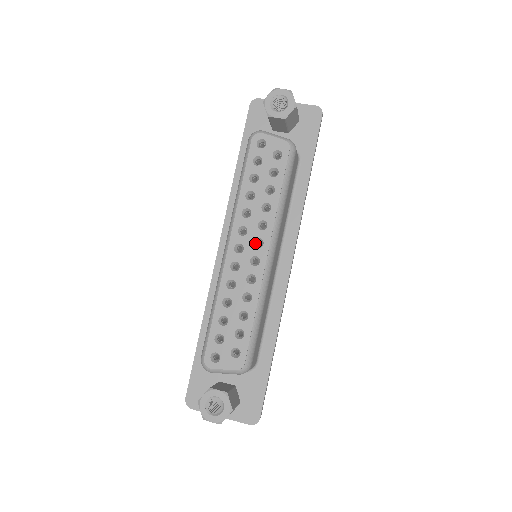
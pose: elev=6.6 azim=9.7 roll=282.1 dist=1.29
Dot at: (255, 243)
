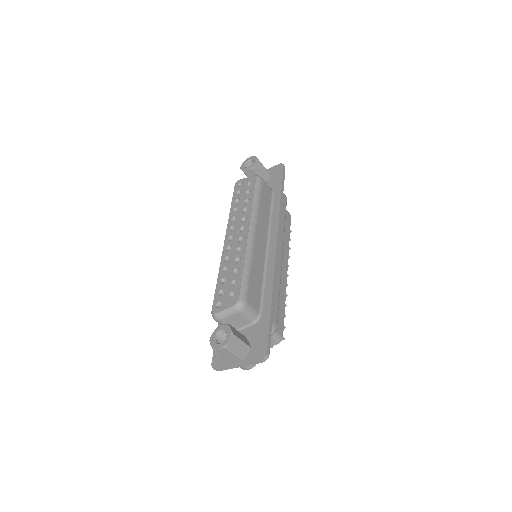
Dot at: (241, 231)
